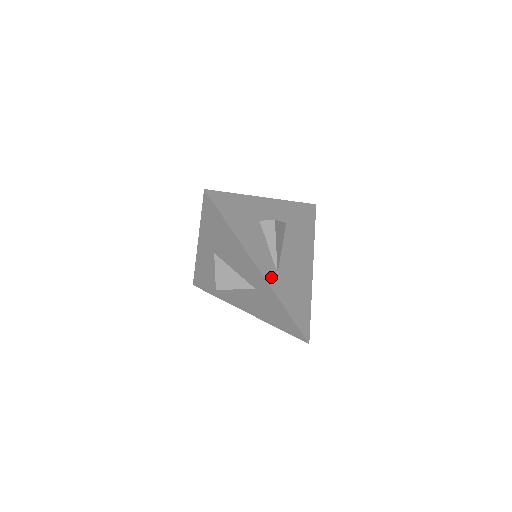
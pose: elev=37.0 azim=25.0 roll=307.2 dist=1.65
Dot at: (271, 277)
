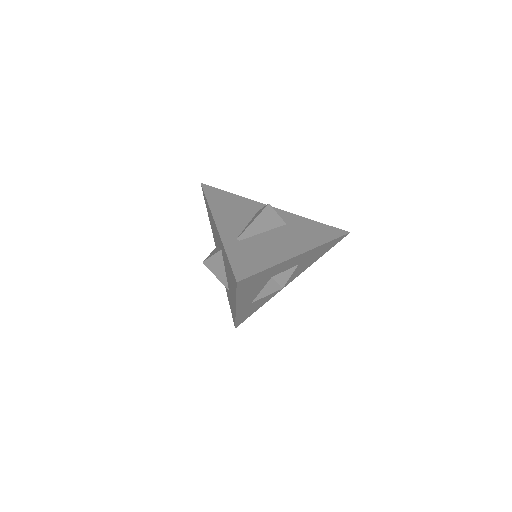
Dot at: (243, 308)
